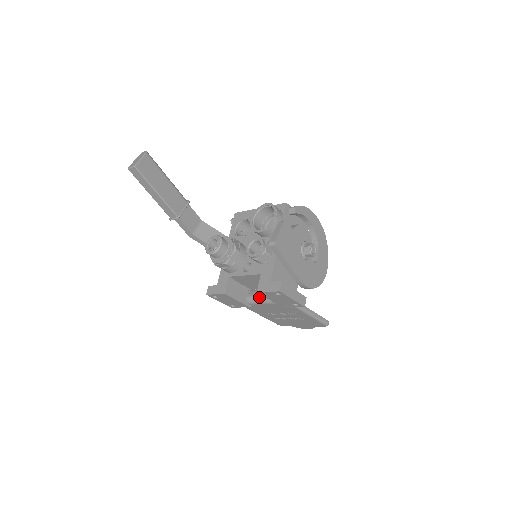
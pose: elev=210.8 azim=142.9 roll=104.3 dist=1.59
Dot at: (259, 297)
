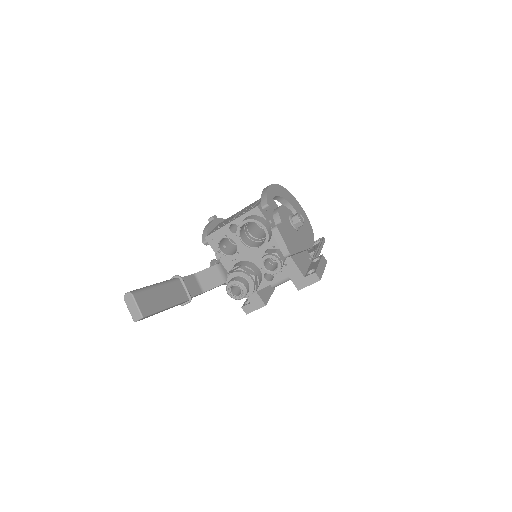
Dot at: (283, 280)
